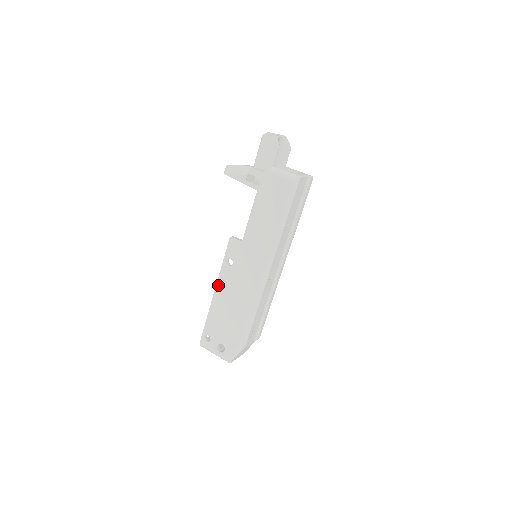
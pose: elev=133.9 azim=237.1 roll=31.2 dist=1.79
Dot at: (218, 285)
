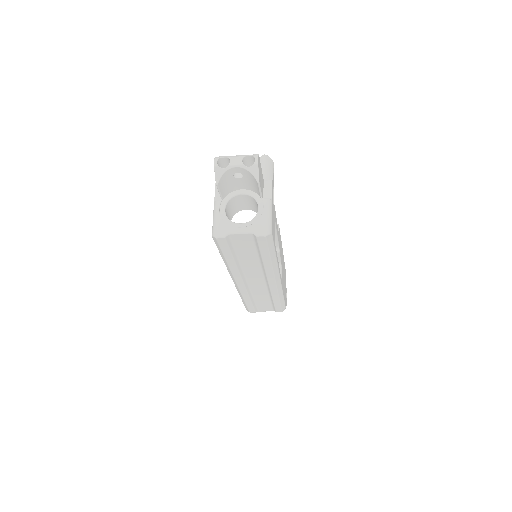
Dot at: occluded
